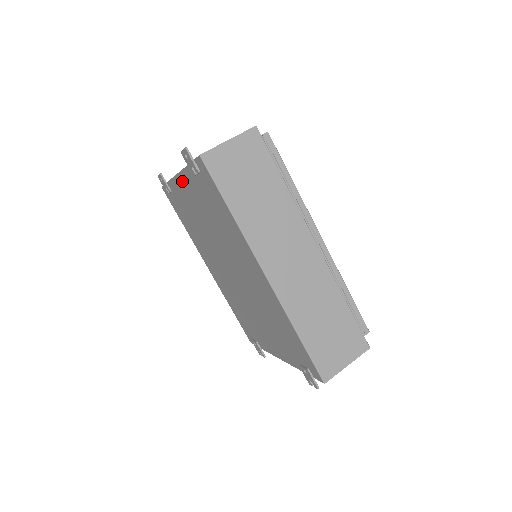
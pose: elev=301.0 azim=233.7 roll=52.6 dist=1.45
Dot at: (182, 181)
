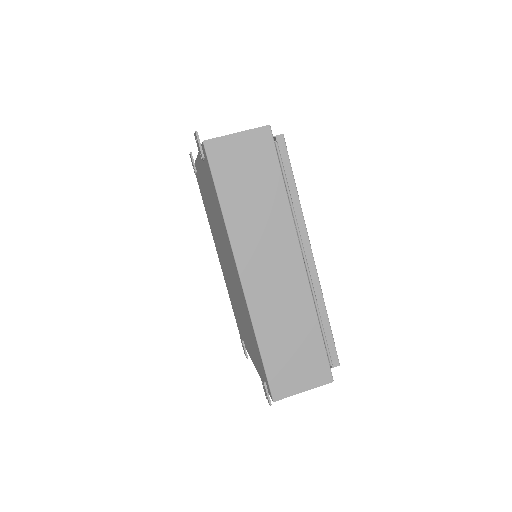
Dot at: (199, 164)
